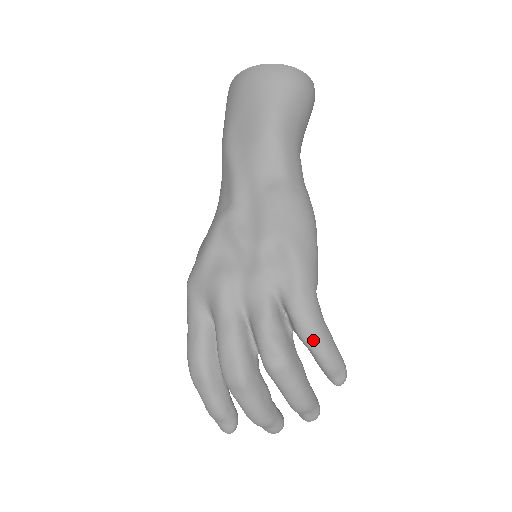
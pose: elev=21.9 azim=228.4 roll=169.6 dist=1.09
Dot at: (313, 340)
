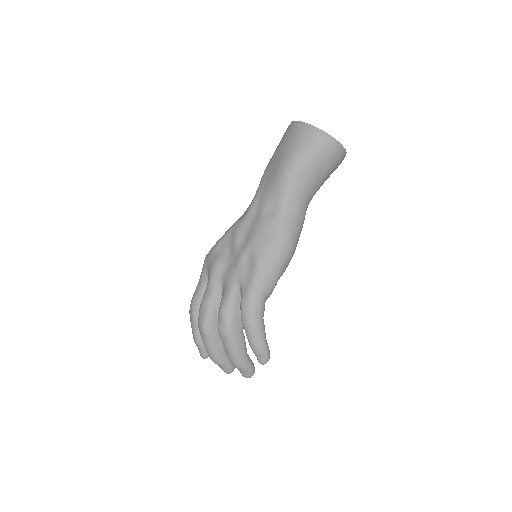
Dot at: (246, 327)
